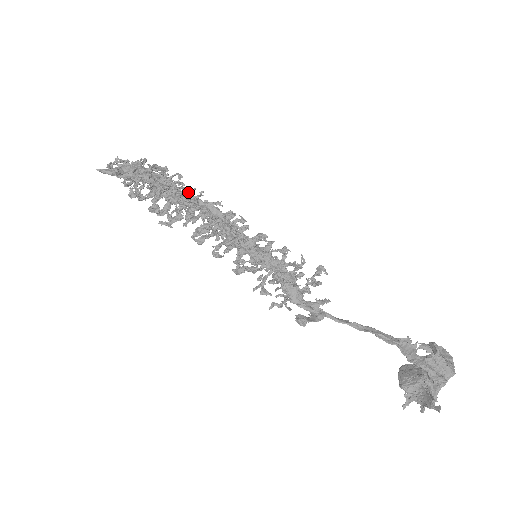
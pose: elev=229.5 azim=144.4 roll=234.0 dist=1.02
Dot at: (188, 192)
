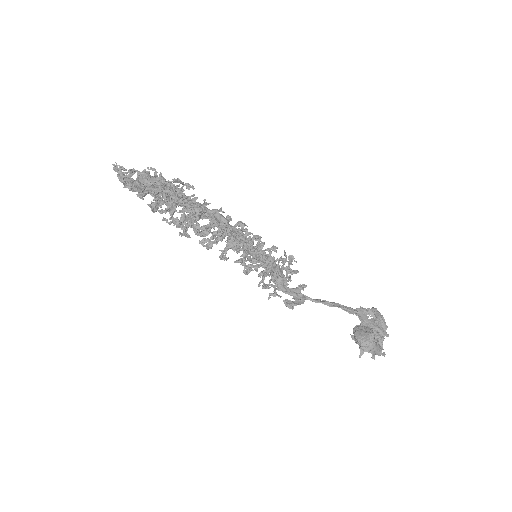
Dot at: occluded
